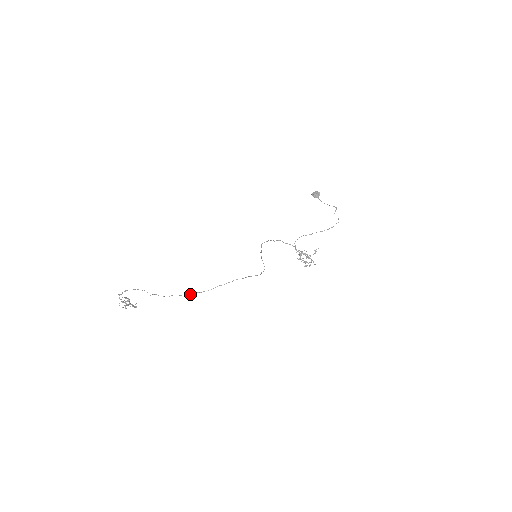
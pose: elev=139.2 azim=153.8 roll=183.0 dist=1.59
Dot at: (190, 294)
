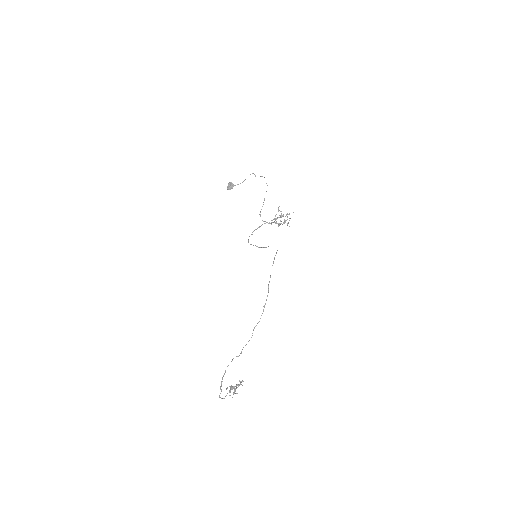
Dot at: occluded
